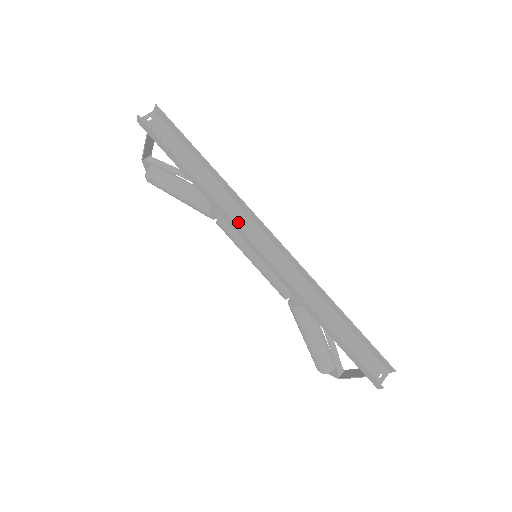
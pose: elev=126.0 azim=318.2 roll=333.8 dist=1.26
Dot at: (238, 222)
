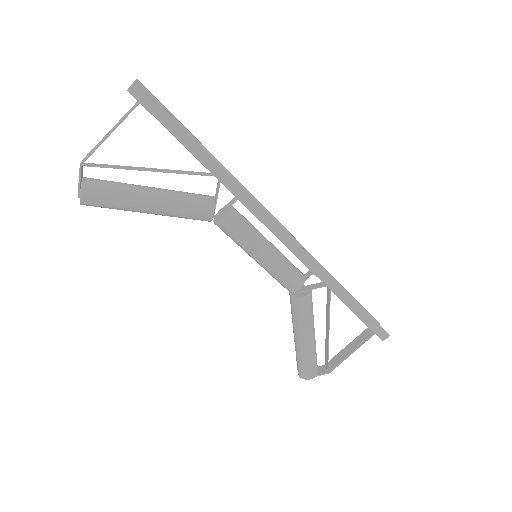
Dot at: occluded
